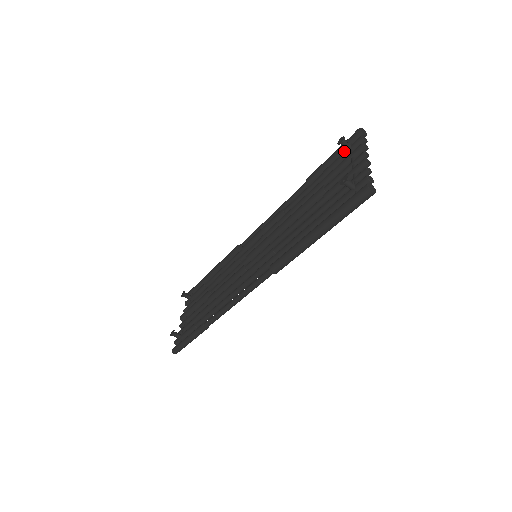
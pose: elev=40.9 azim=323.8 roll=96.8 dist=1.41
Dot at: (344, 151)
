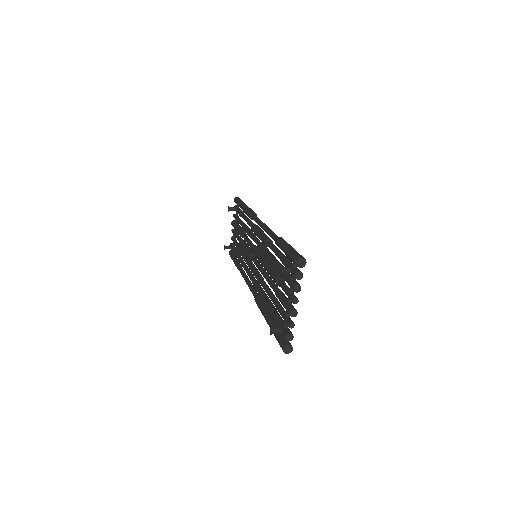
Dot at: occluded
